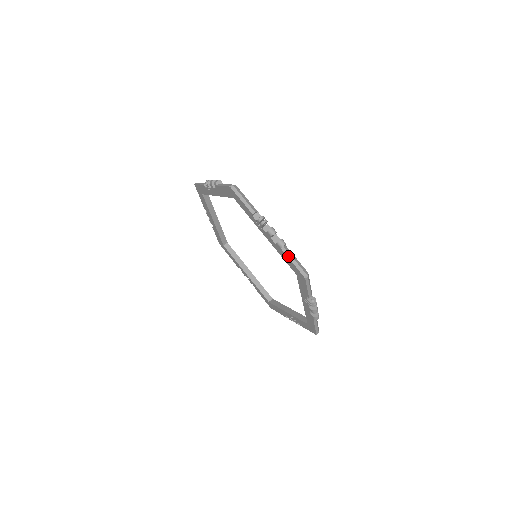
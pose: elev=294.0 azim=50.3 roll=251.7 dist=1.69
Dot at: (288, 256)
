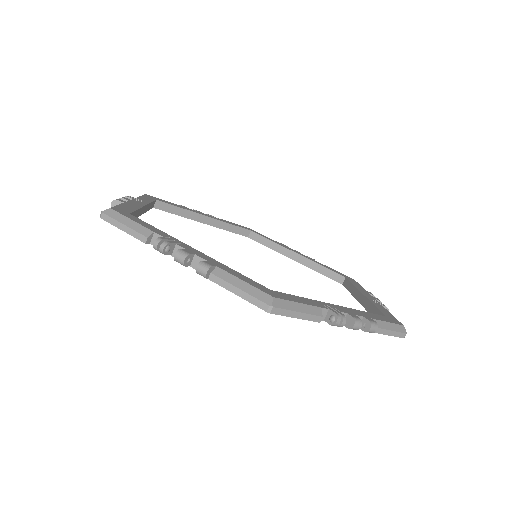
Dot at: (381, 333)
